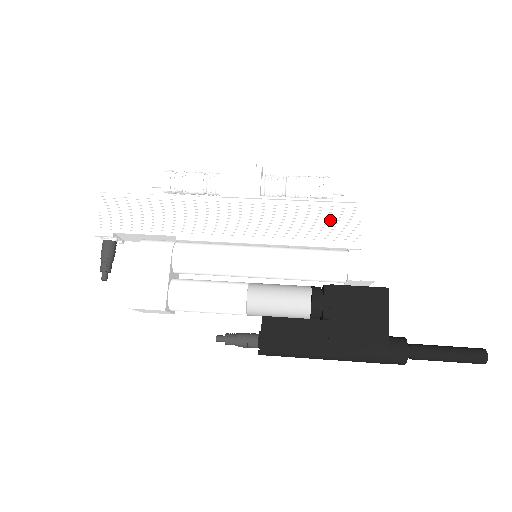
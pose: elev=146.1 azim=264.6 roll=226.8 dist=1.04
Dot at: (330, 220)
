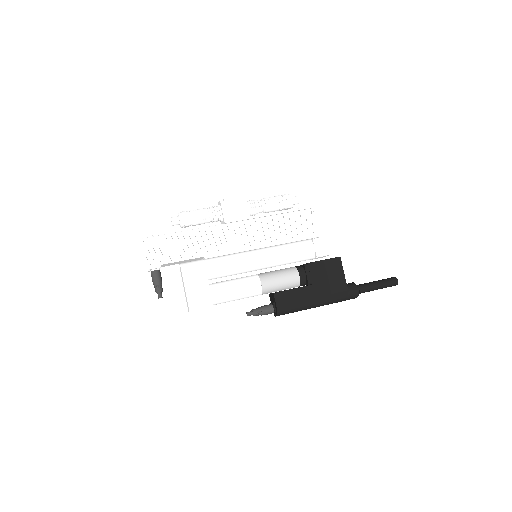
Dot at: (297, 223)
